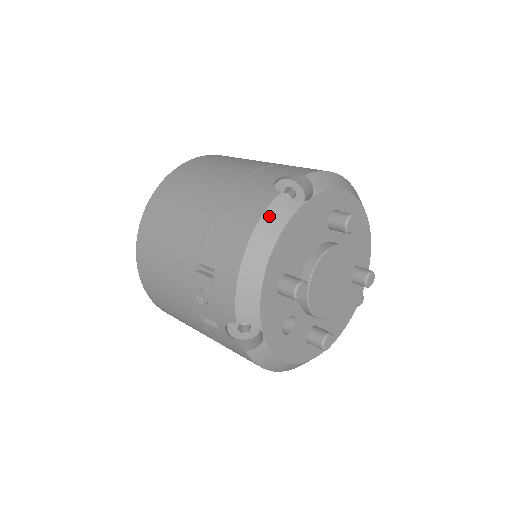
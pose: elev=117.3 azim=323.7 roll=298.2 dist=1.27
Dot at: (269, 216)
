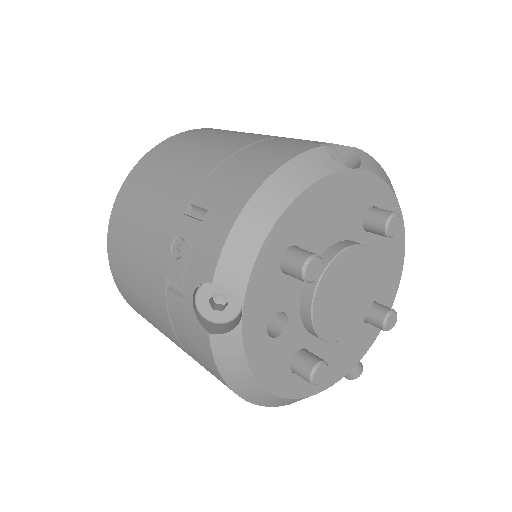
Dot at: (302, 162)
